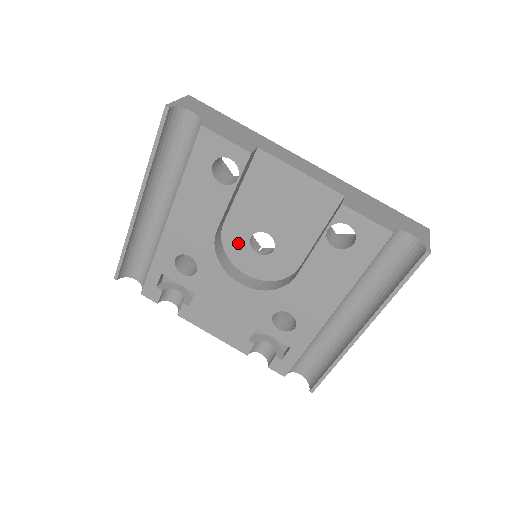
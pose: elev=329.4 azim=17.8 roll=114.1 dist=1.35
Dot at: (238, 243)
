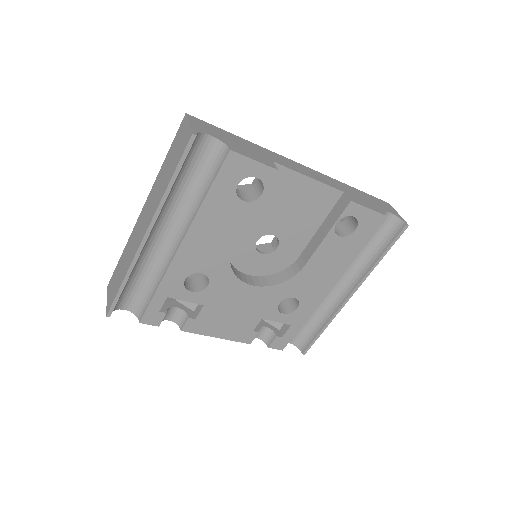
Dot at: (243, 249)
